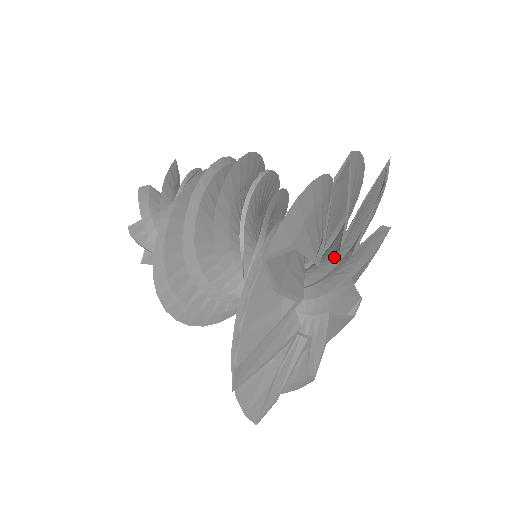
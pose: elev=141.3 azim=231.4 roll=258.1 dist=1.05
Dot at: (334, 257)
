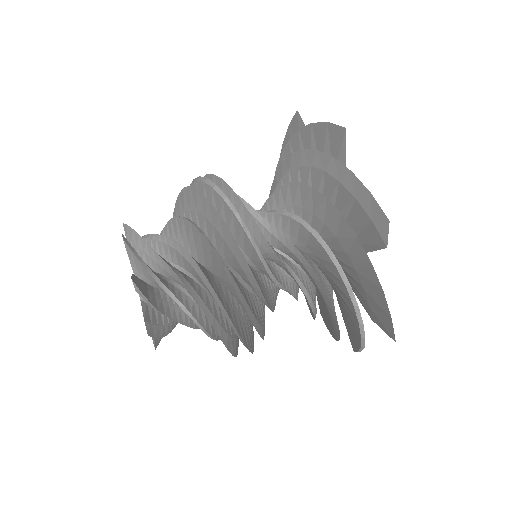
Dot at: occluded
